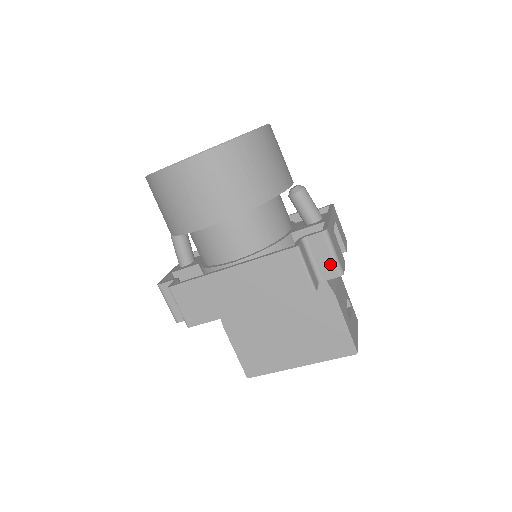
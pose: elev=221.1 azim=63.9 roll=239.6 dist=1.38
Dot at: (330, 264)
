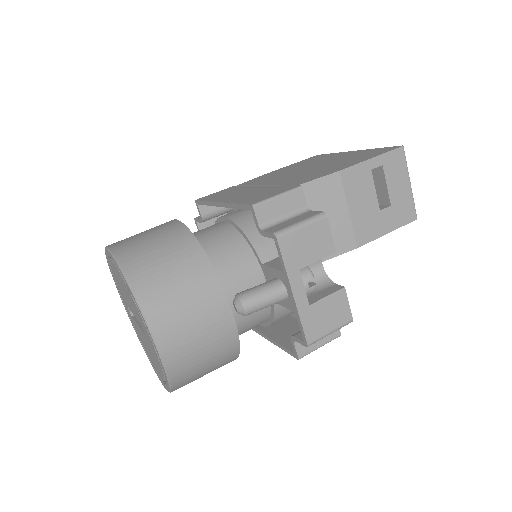
Dot at: occluded
